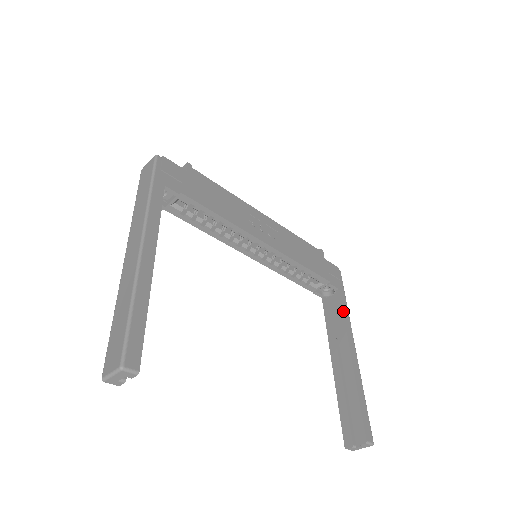
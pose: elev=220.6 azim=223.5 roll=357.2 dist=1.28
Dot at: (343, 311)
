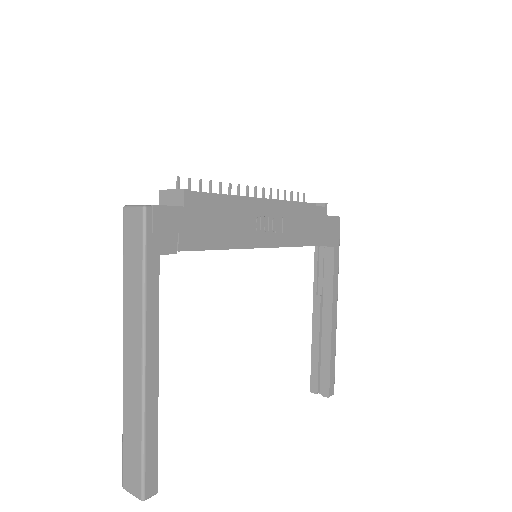
Dot at: (334, 273)
